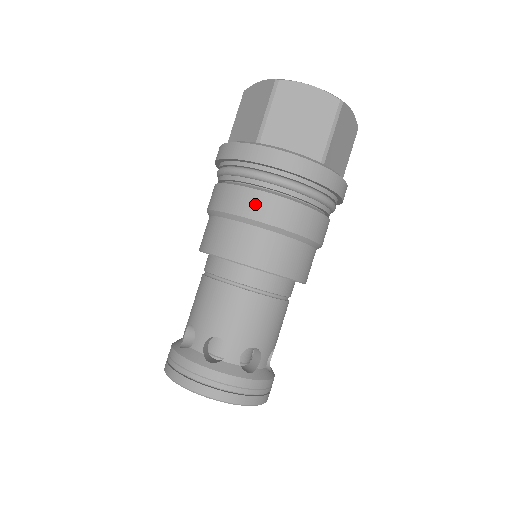
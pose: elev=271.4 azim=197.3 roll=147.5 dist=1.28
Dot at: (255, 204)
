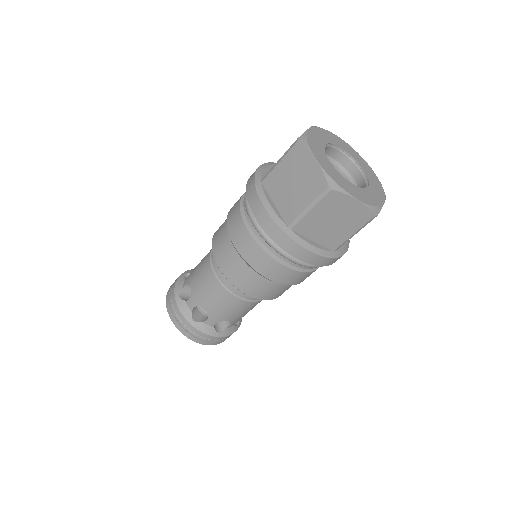
Dot at: (235, 224)
